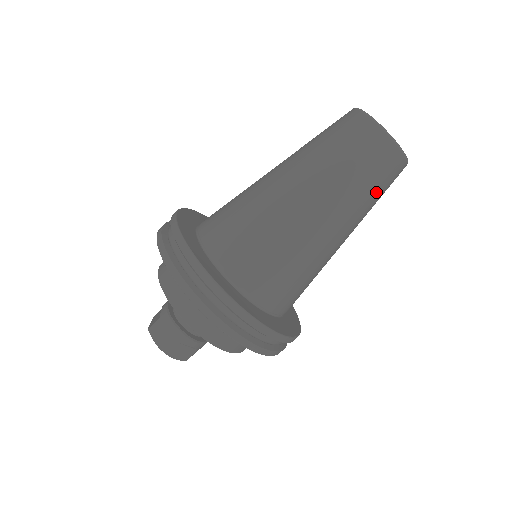
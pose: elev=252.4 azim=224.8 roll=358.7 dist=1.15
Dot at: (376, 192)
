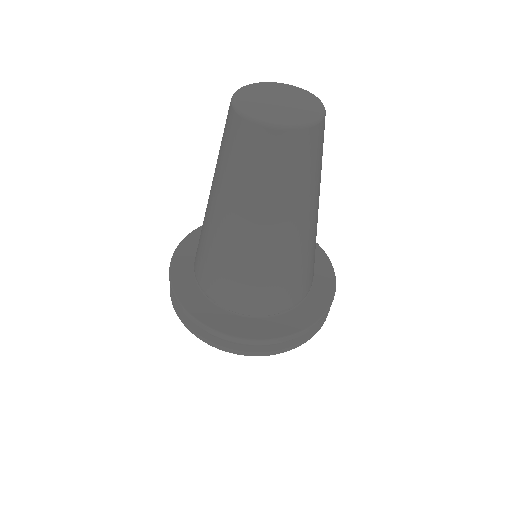
Dot at: occluded
